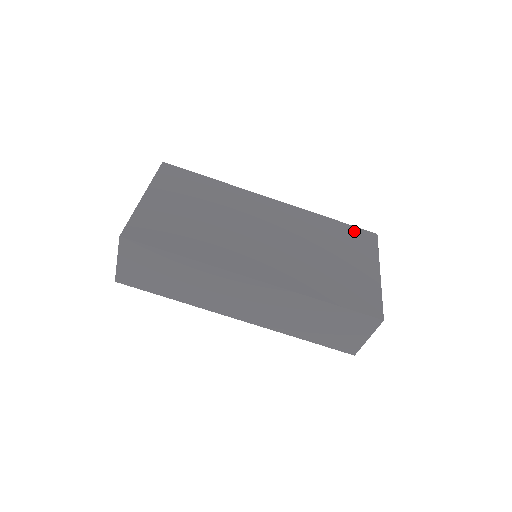
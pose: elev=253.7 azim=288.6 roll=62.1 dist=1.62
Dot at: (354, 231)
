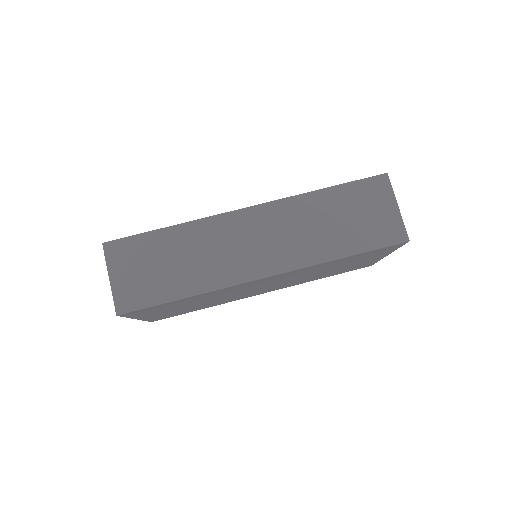
Dot at: occluded
